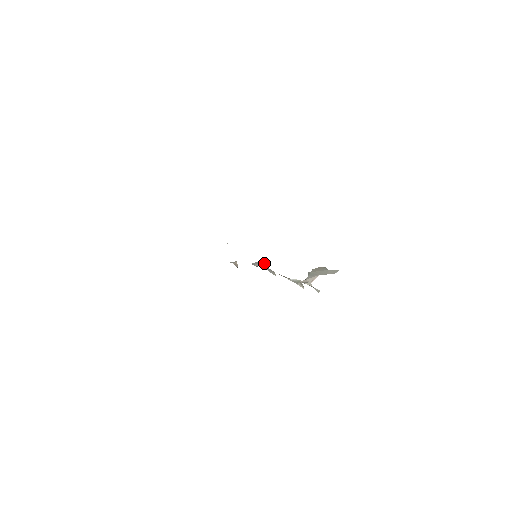
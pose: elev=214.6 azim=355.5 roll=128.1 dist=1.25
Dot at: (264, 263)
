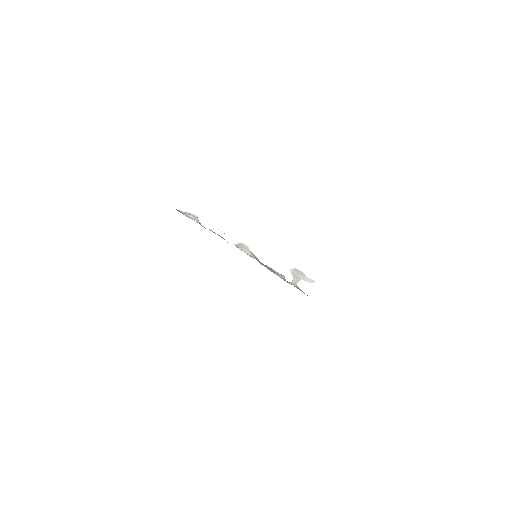
Dot at: occluded
